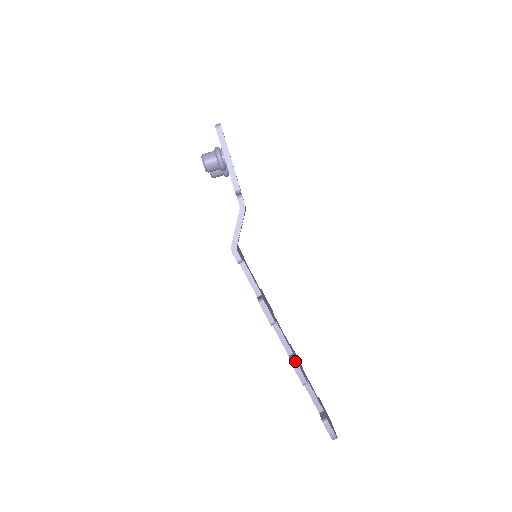
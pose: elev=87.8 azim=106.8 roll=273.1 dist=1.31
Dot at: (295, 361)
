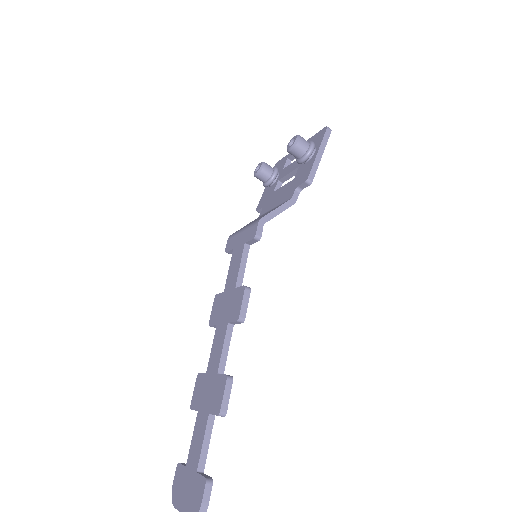
Dot at: (232, 378)
